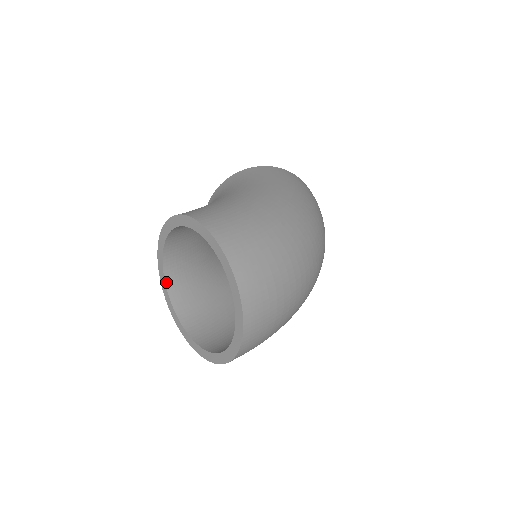
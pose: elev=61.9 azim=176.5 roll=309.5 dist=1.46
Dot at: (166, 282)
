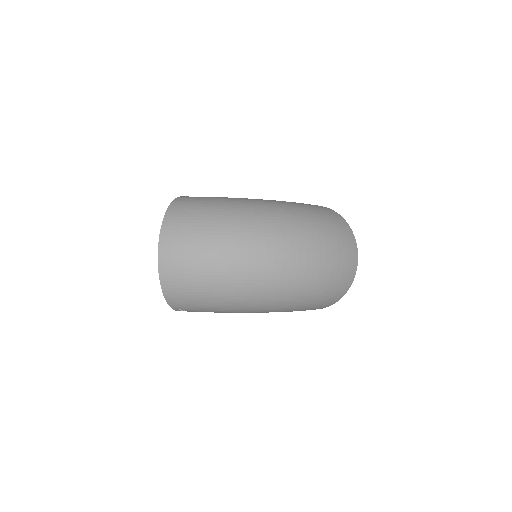
Dot at: occluded
